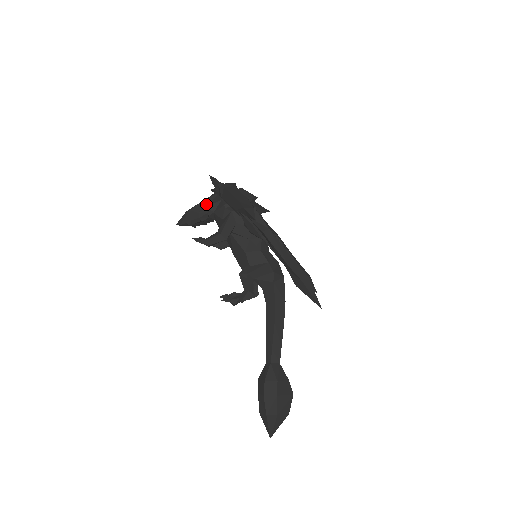
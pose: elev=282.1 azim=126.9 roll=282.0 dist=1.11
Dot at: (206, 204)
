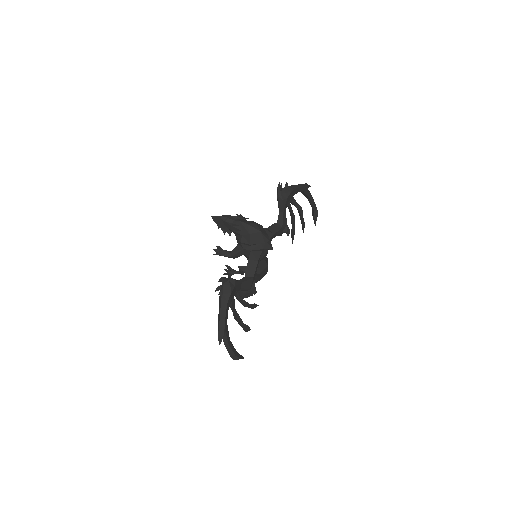
Dot at: (231, 229)
